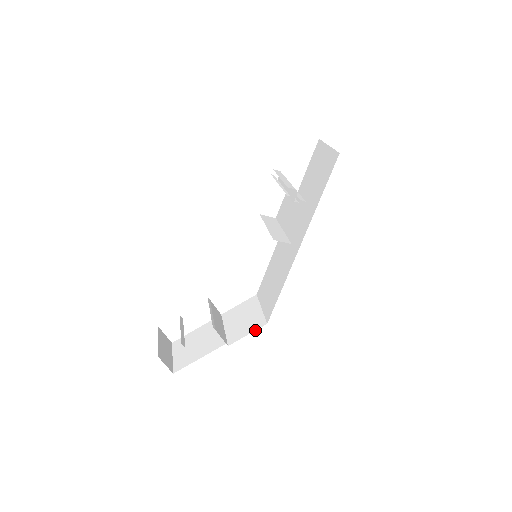
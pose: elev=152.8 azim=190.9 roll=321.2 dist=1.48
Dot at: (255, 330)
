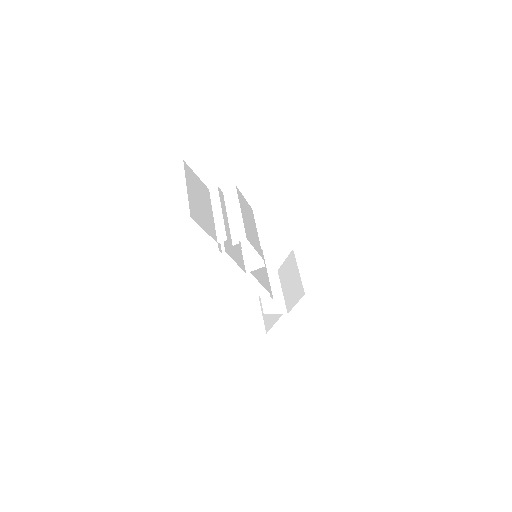
Dot at: occluded
